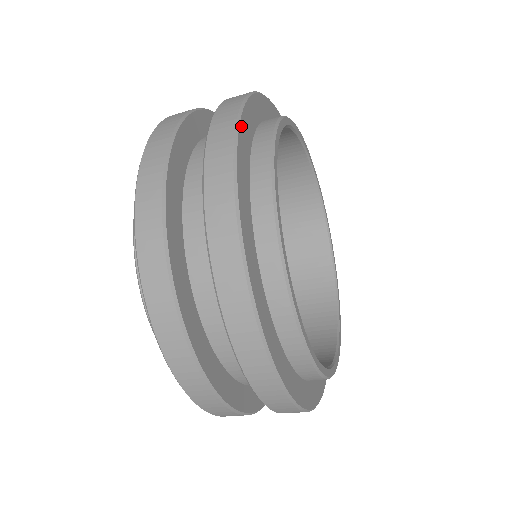
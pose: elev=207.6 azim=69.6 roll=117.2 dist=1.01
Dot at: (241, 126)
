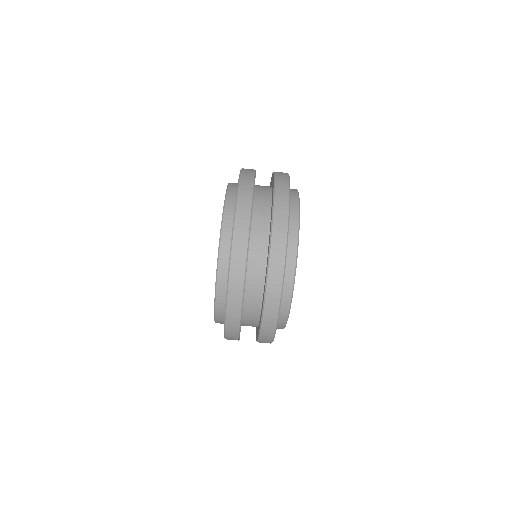
Dot at: occluded
